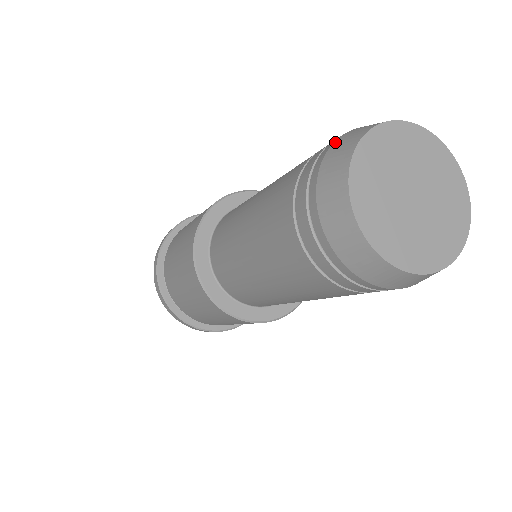
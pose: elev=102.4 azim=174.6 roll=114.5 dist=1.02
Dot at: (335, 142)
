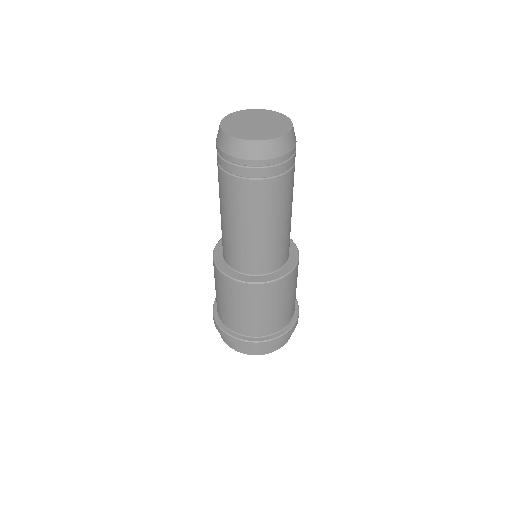
Dot at: occluded
